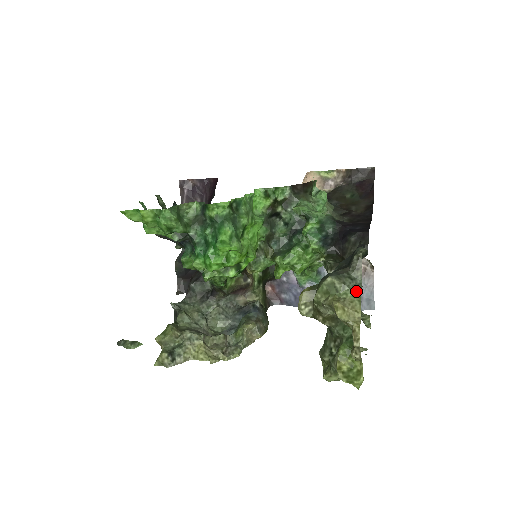
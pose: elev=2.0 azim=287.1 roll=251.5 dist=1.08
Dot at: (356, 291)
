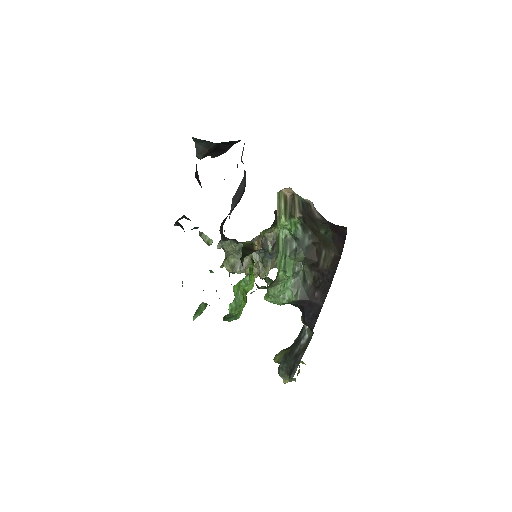
Dot at: occluded
